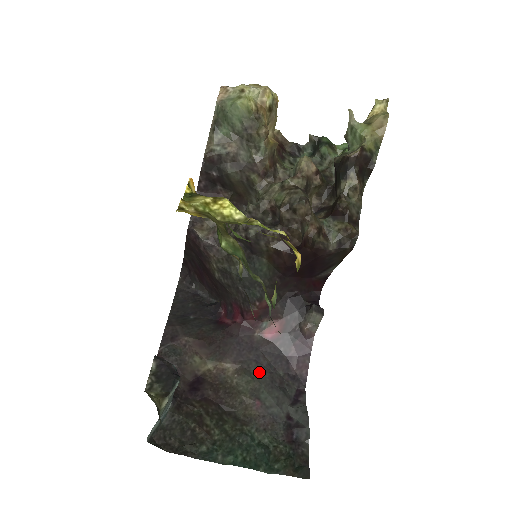
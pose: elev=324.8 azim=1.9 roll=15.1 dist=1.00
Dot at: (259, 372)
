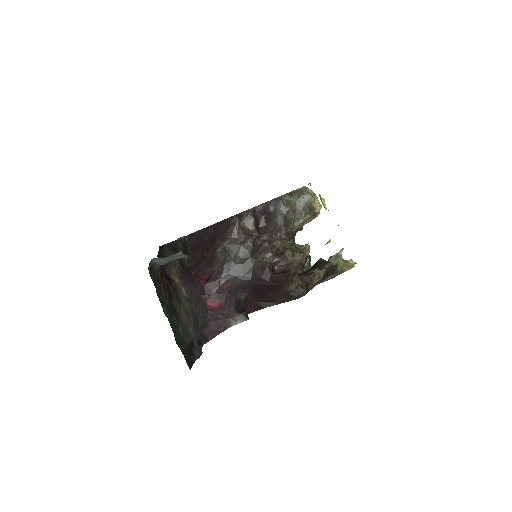
Dot at: (194, 310)
